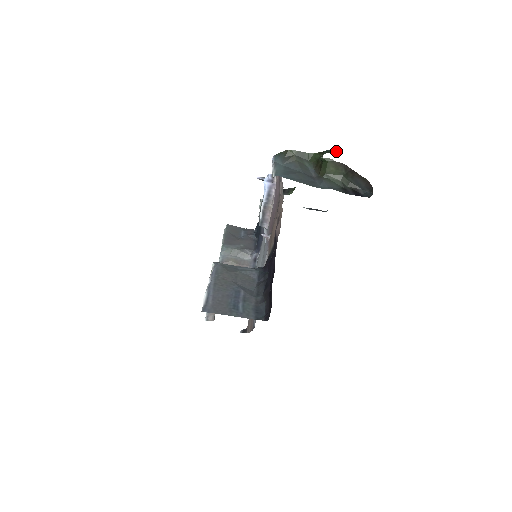
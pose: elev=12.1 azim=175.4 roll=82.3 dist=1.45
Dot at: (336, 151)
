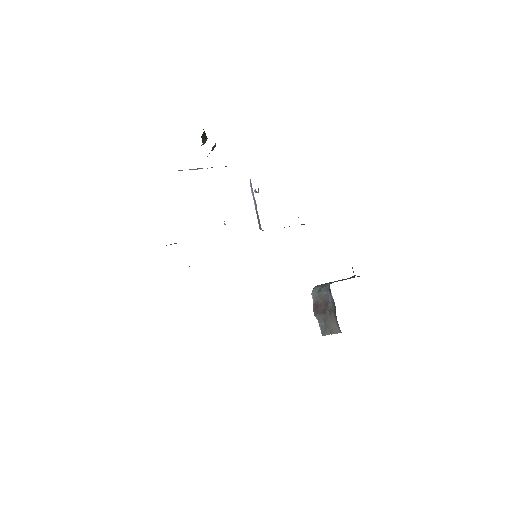
Dot at: occluded
